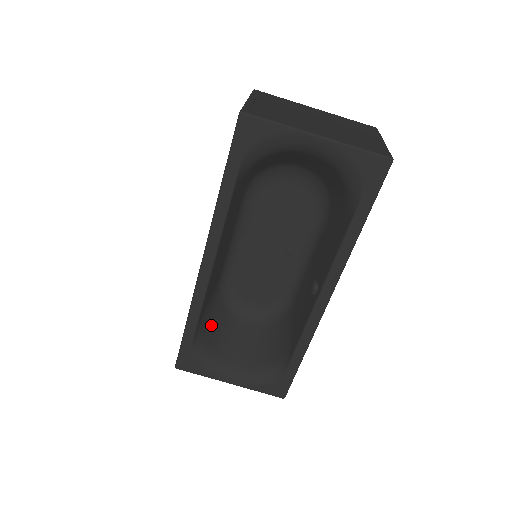
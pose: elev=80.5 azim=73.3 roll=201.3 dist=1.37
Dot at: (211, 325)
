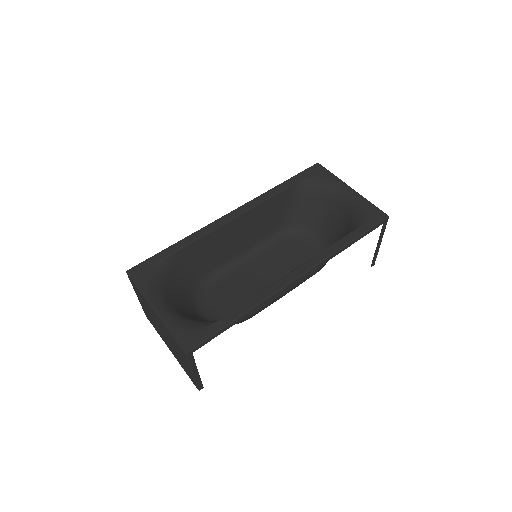
Dot at: (179, 278)
